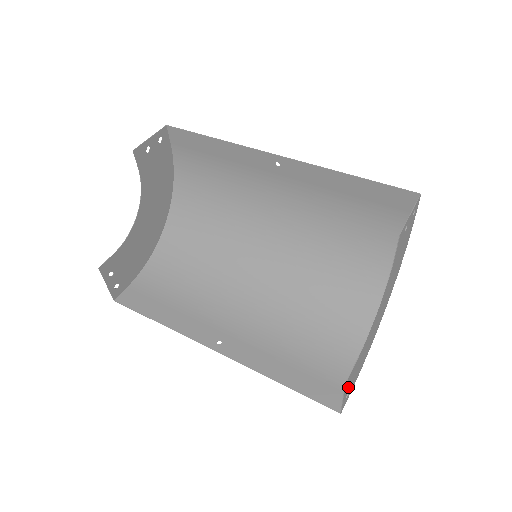
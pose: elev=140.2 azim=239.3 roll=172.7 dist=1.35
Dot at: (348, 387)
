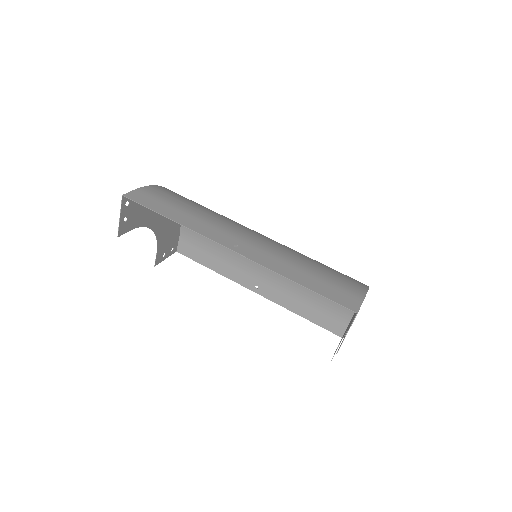
Dot at: occluded
